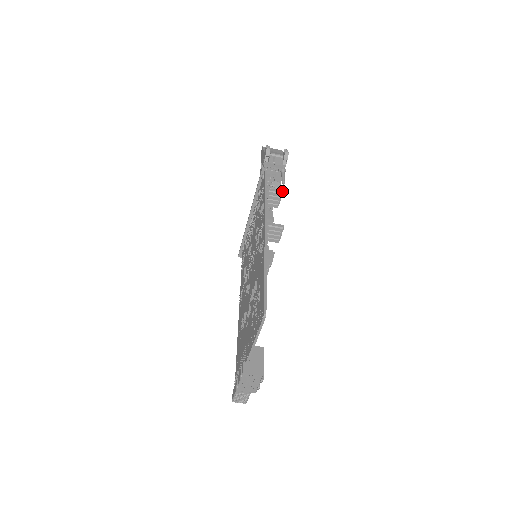
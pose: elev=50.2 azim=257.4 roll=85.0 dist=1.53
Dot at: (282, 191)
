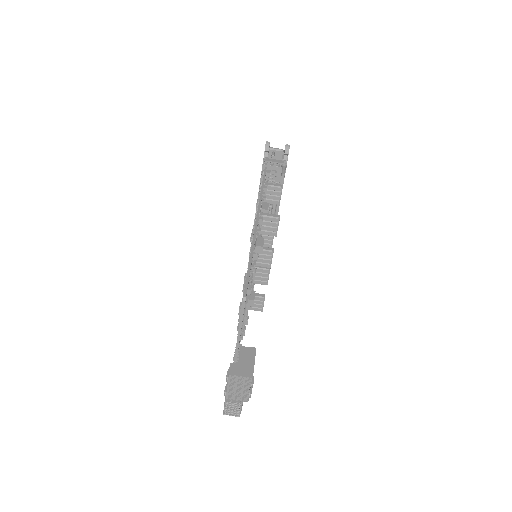
Dot at: (282, 185)
